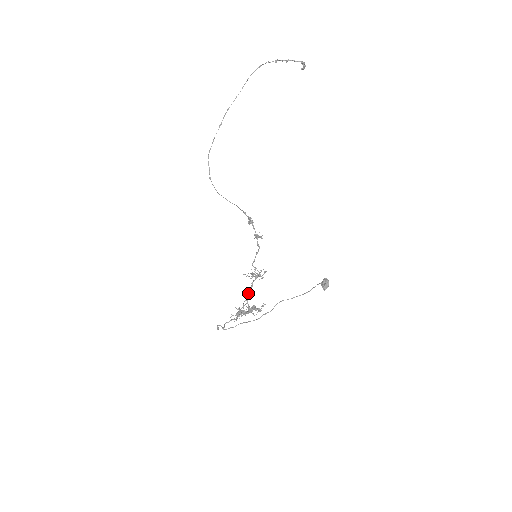
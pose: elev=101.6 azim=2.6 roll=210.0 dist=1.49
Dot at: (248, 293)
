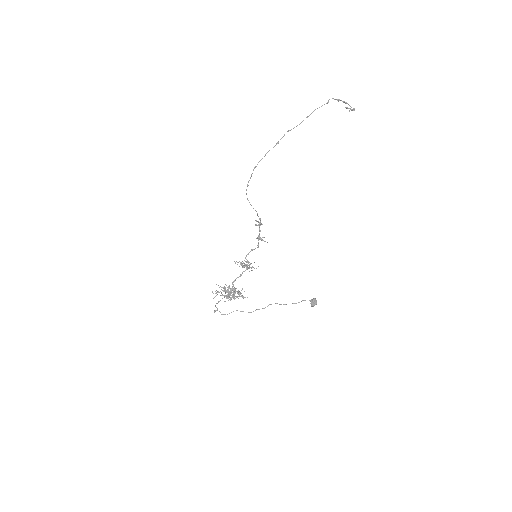
Dot at: occluded
